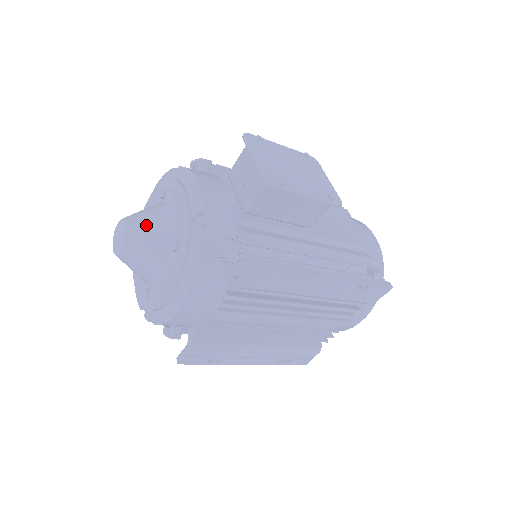
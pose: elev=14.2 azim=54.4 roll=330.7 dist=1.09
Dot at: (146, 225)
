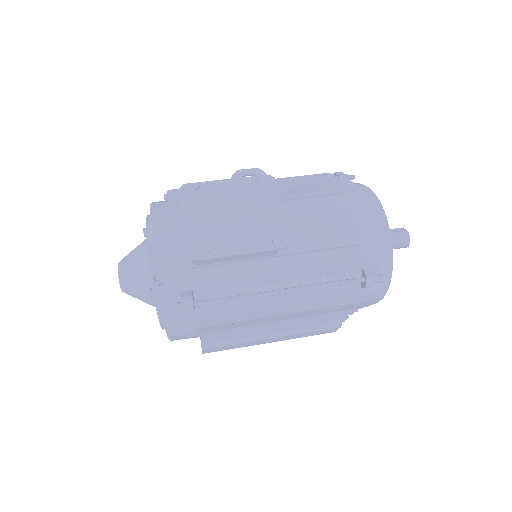
Dot at: (131, 273)
